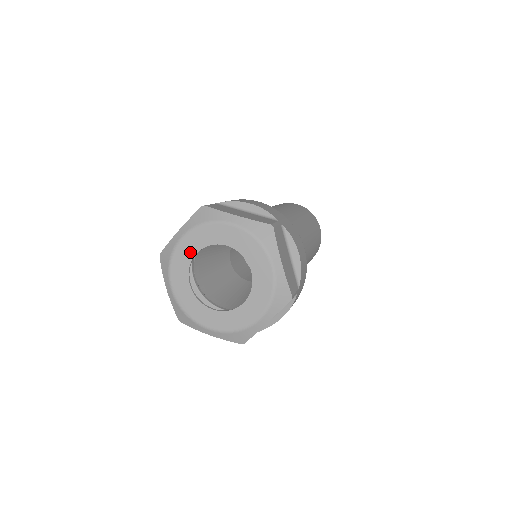
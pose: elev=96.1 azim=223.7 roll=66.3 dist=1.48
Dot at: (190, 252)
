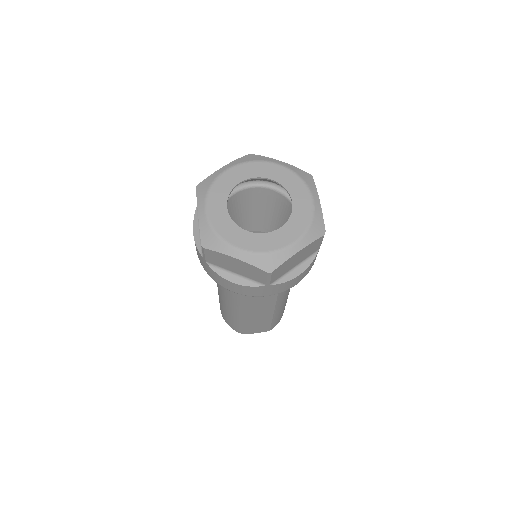
Dot at: (222, 212)
